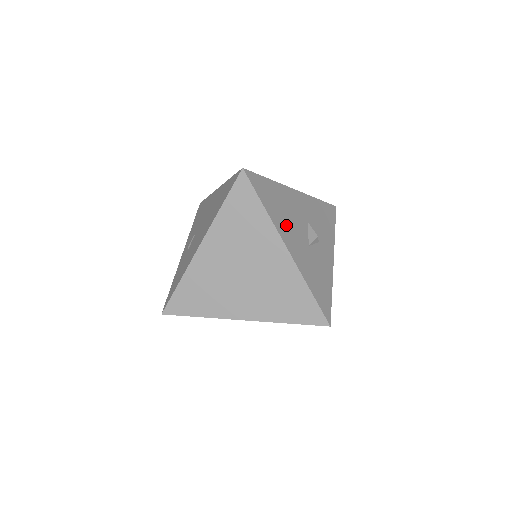
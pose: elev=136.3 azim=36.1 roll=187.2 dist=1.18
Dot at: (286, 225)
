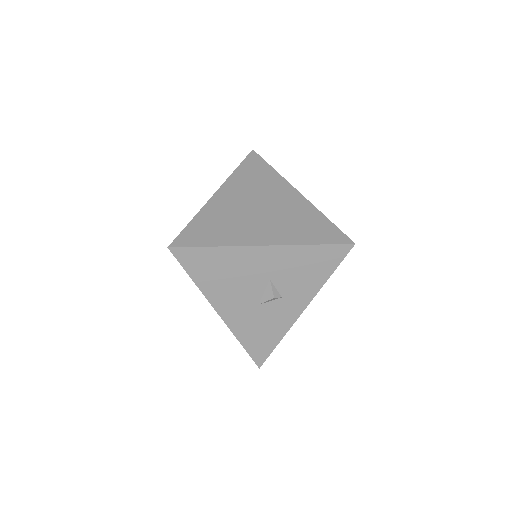
Dot at: (225, 291)
